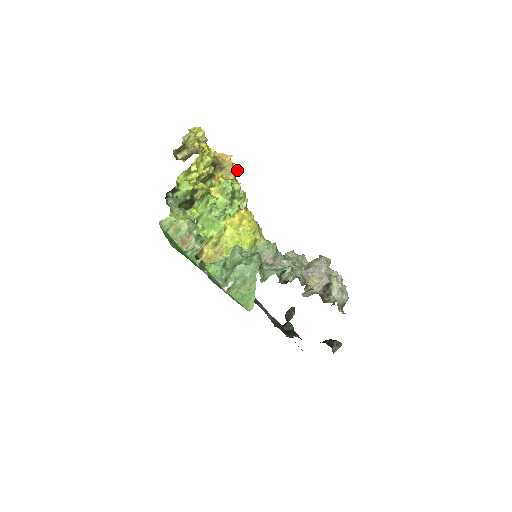
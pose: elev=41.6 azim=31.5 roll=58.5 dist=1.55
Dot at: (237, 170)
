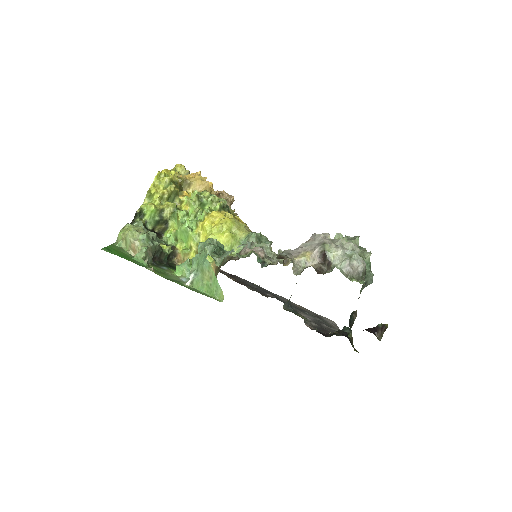
Dot at: (207, 181)
